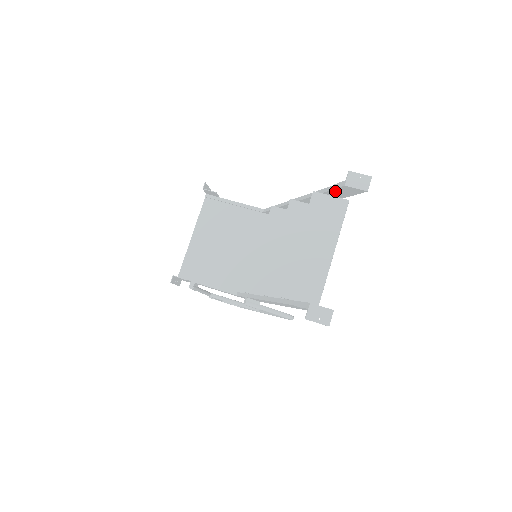
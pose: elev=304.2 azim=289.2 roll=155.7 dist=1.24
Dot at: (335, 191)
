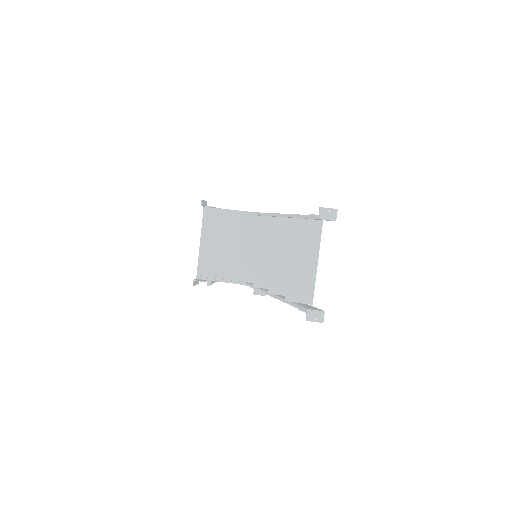
Dot at: occluded
